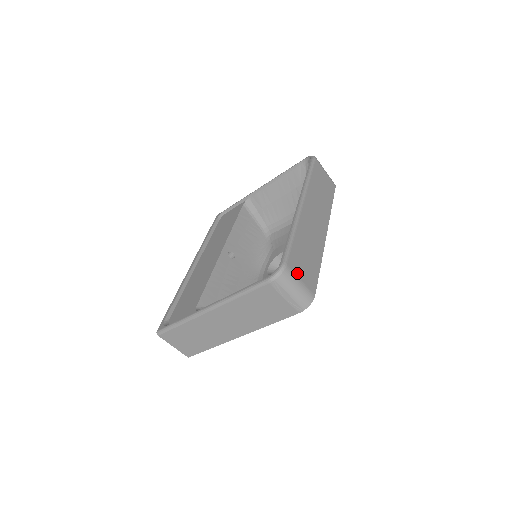
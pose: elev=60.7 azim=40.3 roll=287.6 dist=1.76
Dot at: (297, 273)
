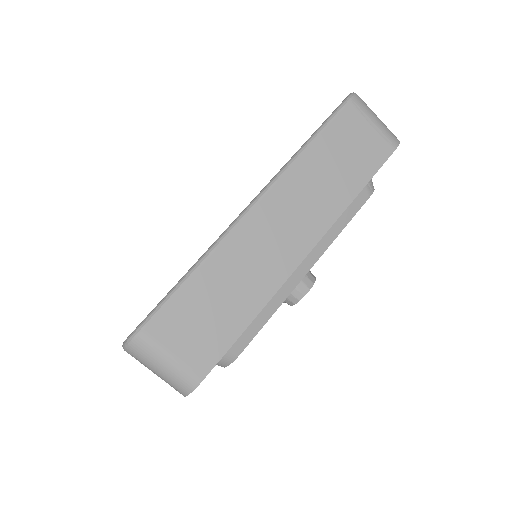
Dot at: (167, 343)
